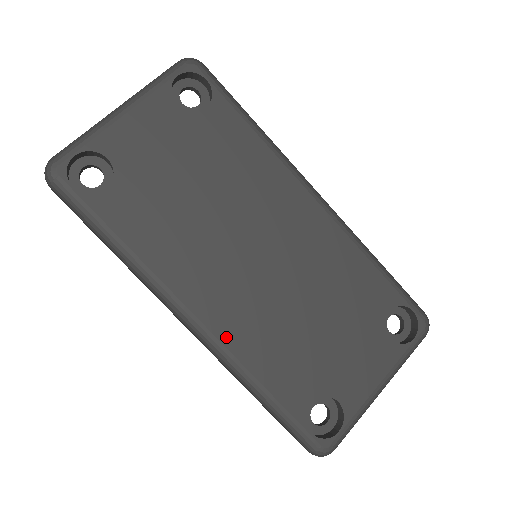
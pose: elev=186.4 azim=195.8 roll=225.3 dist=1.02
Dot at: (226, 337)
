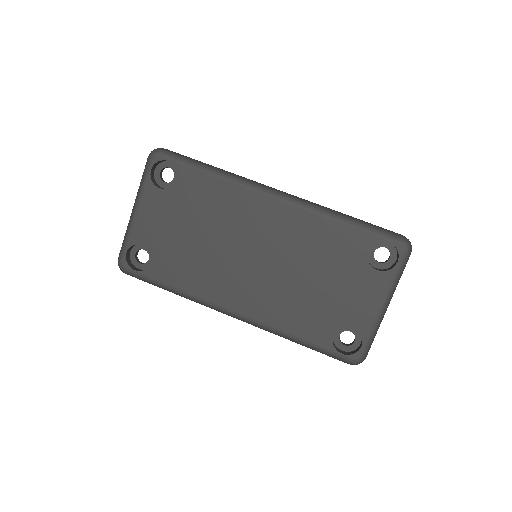
Dot at: (258, 316)
